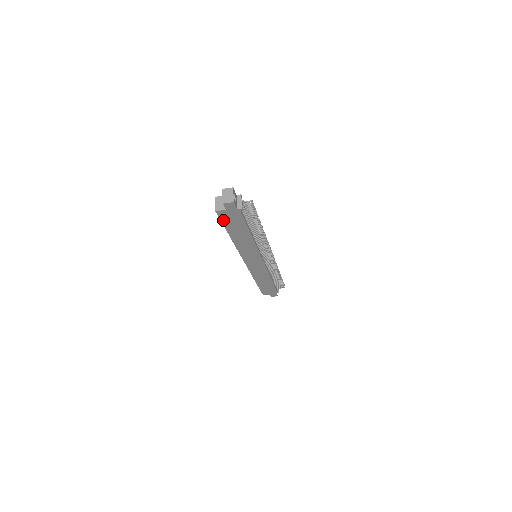
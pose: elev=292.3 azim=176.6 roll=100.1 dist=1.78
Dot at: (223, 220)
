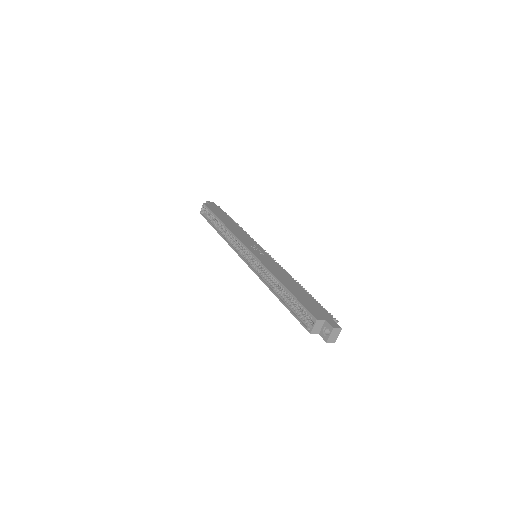
Dot at: (300, 321)
